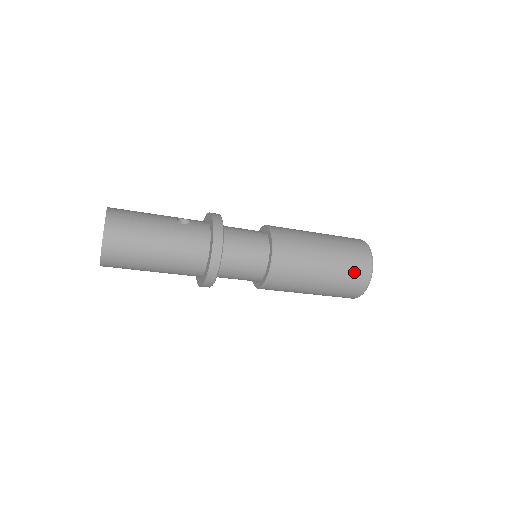
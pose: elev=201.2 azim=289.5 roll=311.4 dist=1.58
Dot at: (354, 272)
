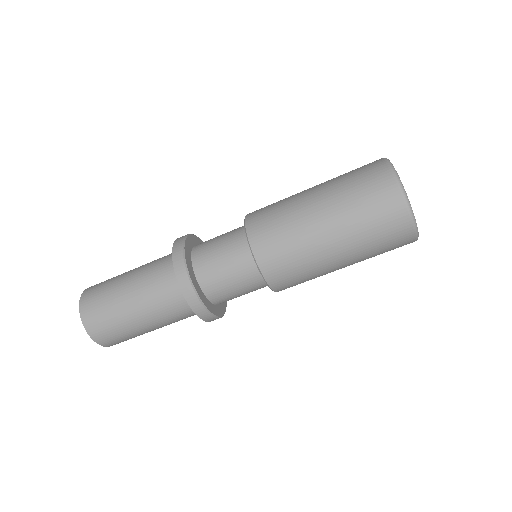
Dot at: (357, 169)
